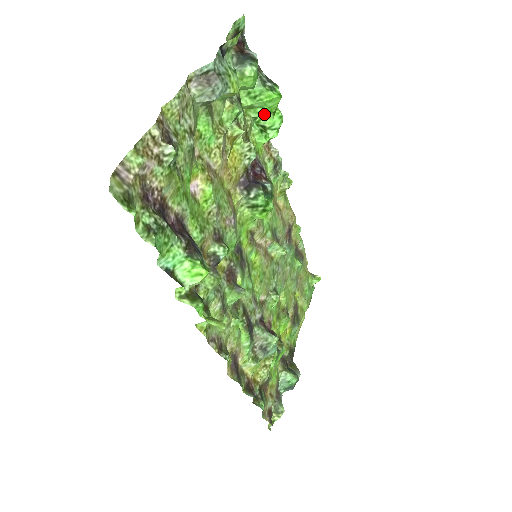
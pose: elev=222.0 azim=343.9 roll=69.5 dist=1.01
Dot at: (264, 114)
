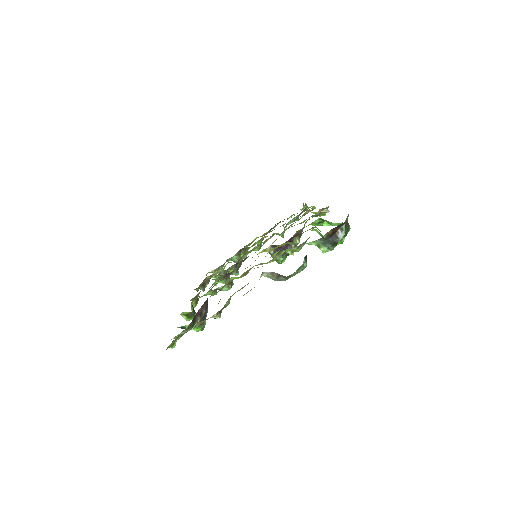
Dot at: occluded
